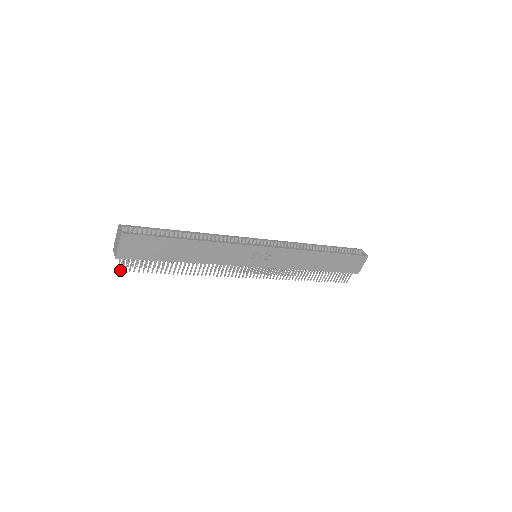
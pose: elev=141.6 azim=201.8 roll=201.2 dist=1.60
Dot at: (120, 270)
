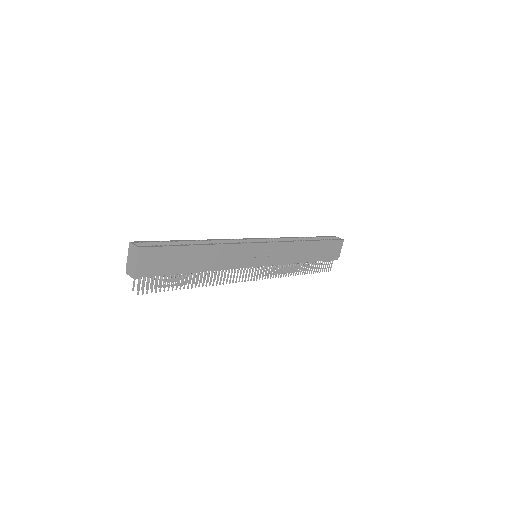
Dot at: (138, 293)
